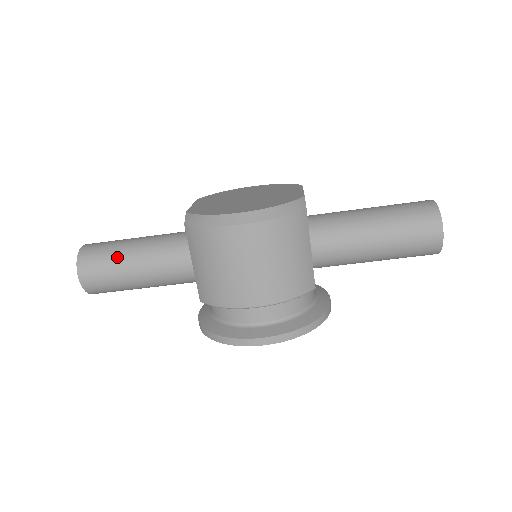
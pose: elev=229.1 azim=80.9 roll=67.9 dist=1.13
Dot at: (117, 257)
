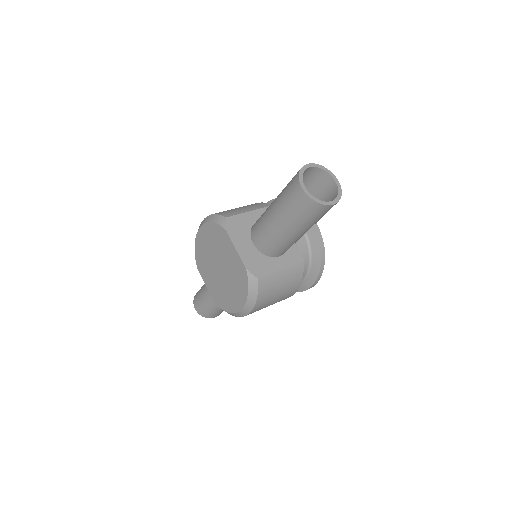
Dot at: (215, 309)
